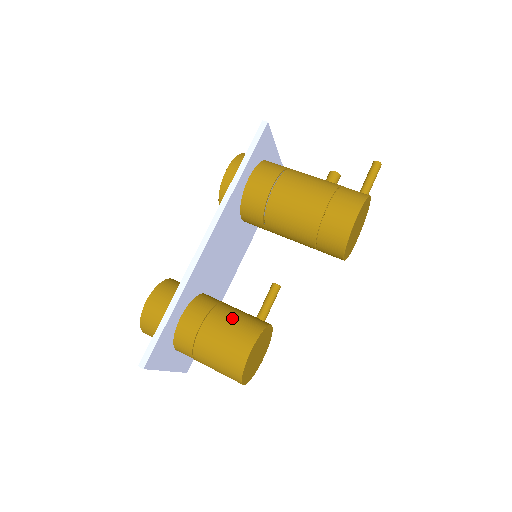
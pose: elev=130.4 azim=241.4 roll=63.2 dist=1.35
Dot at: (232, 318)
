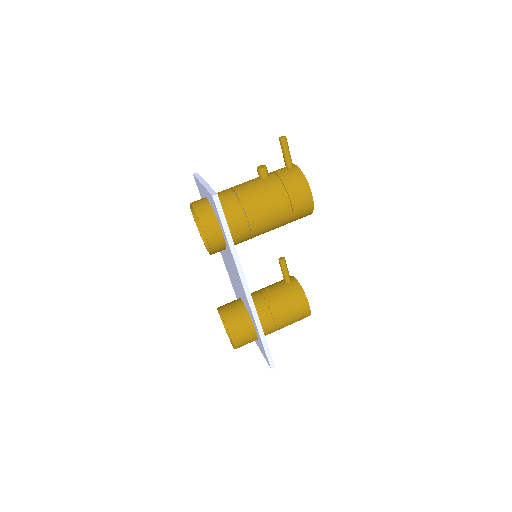
Dot at: (284, 301)
